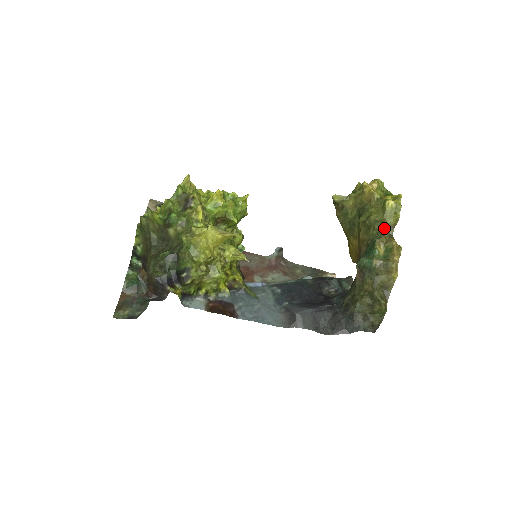
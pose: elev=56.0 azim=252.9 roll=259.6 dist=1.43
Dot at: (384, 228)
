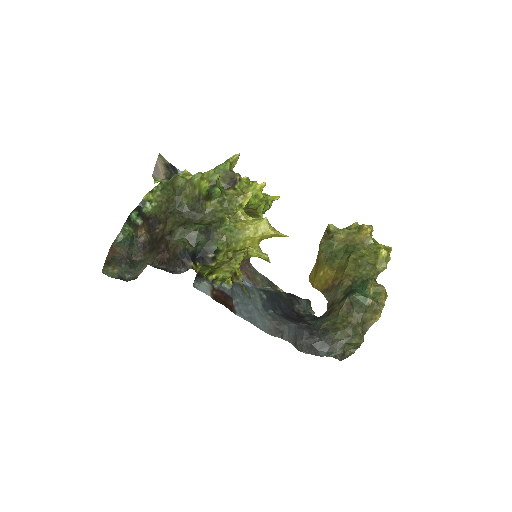
Dot at: (374, 272)
